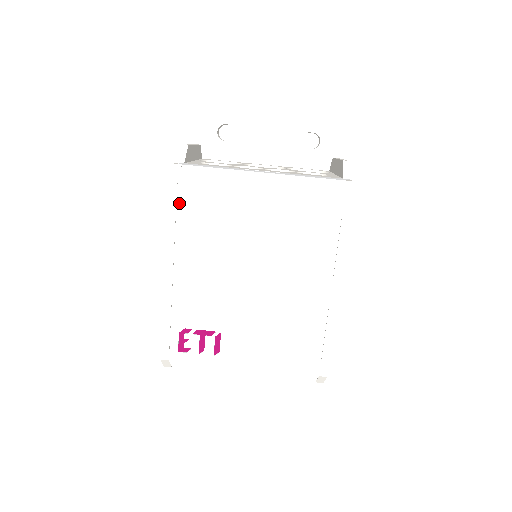
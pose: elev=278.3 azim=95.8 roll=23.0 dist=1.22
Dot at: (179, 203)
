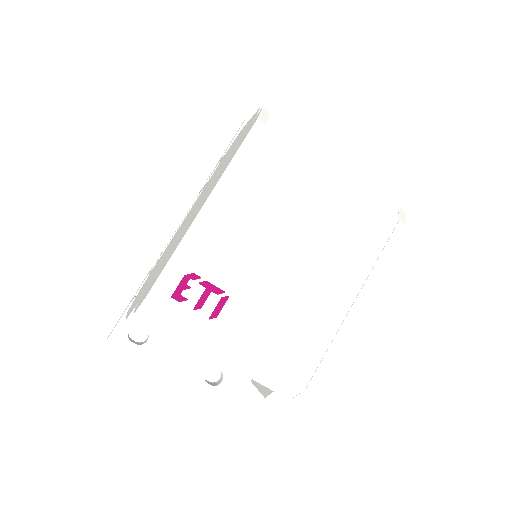
Dot at: (258, 142)
